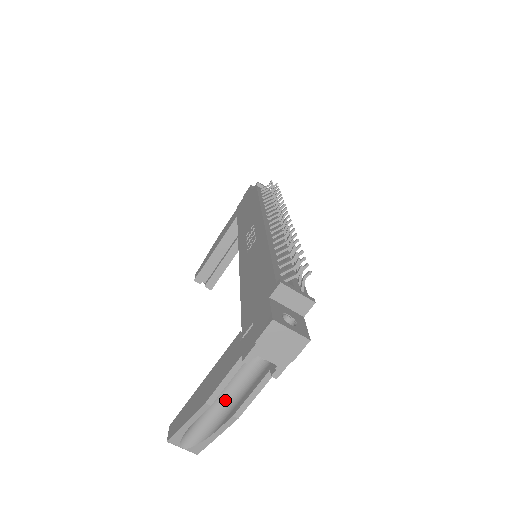
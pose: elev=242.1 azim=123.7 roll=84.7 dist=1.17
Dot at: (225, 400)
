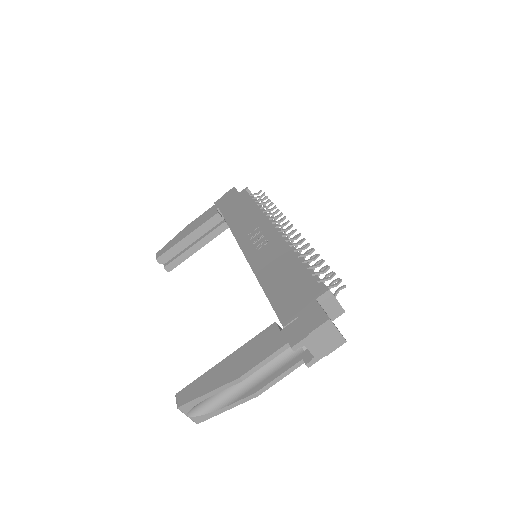
Dot at: (246, 378)
